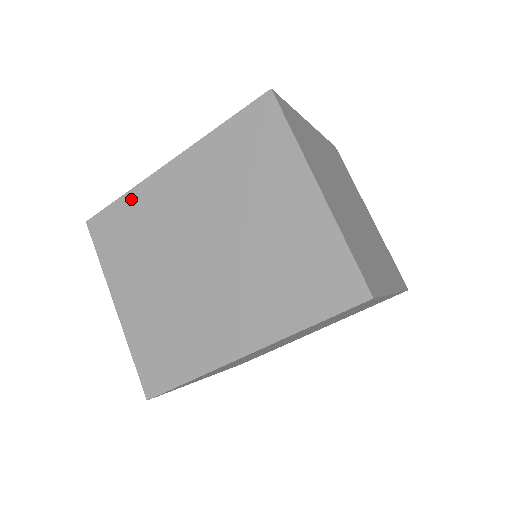
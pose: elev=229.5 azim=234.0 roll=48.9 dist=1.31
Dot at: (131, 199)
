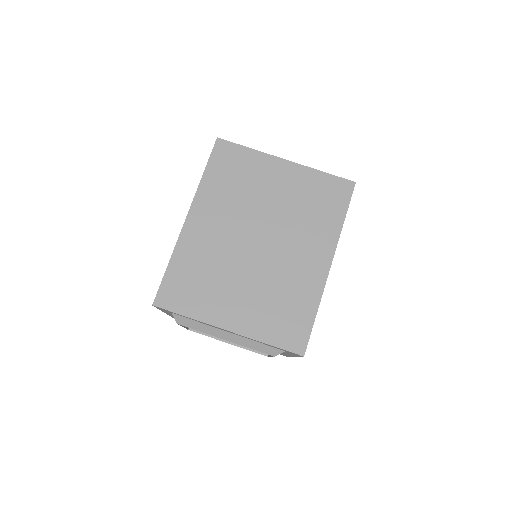
Dot at: occluded
